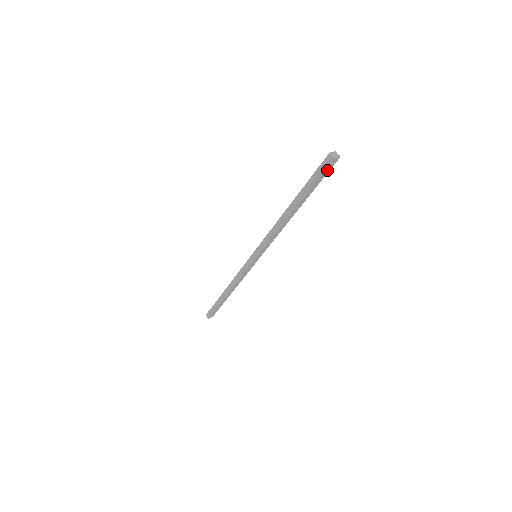
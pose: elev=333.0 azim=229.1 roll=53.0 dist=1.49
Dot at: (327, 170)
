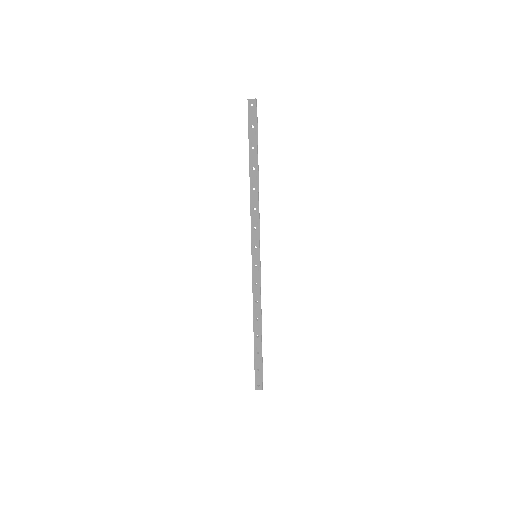
Dot at: (253, 115)
